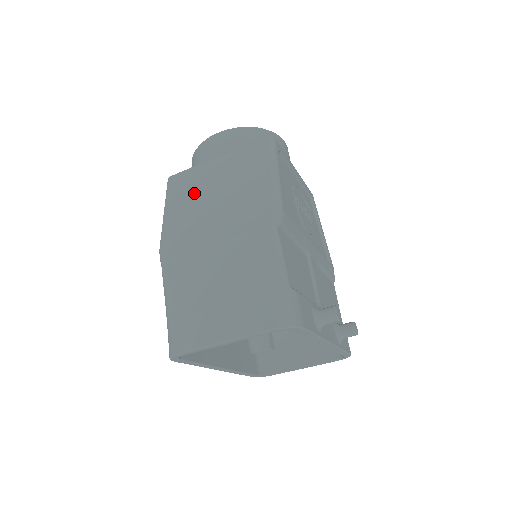
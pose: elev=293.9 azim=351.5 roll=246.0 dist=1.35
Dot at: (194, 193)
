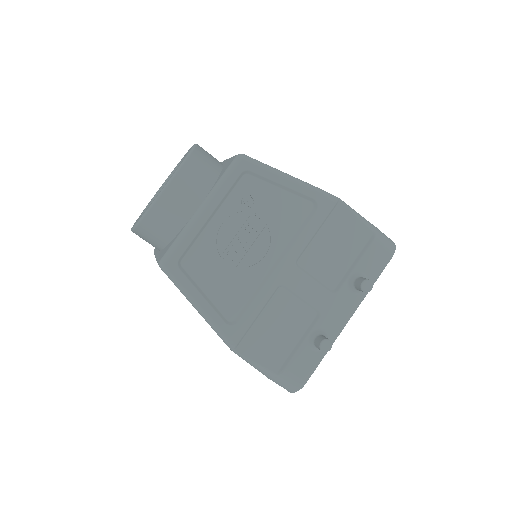
Dot at: occluded
